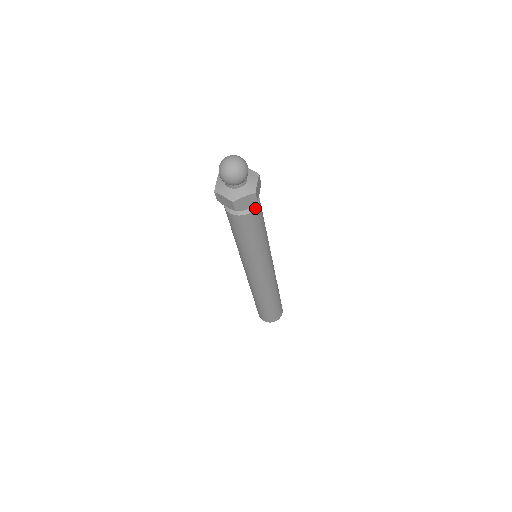
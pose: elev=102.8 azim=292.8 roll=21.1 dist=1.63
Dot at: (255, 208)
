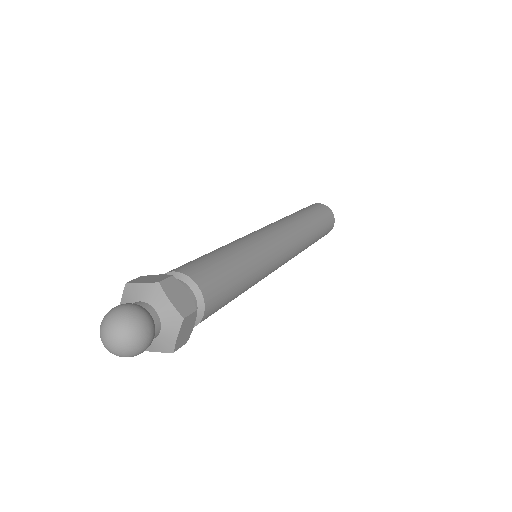
Dot at: (203, 301)
